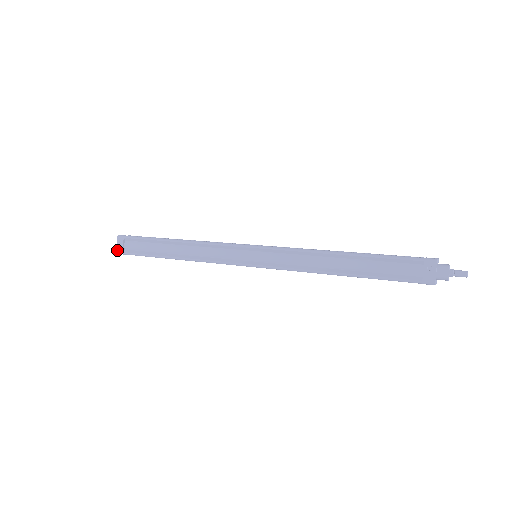
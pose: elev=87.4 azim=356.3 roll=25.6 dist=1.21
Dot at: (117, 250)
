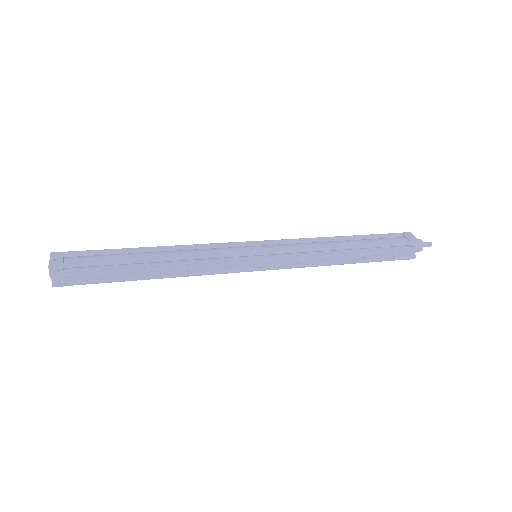
Dot at: (51, 262)
